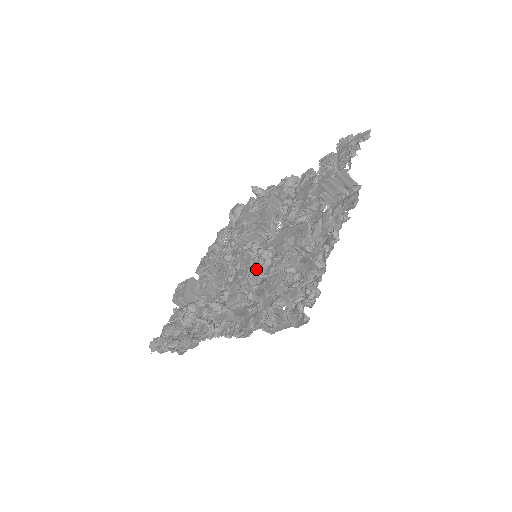
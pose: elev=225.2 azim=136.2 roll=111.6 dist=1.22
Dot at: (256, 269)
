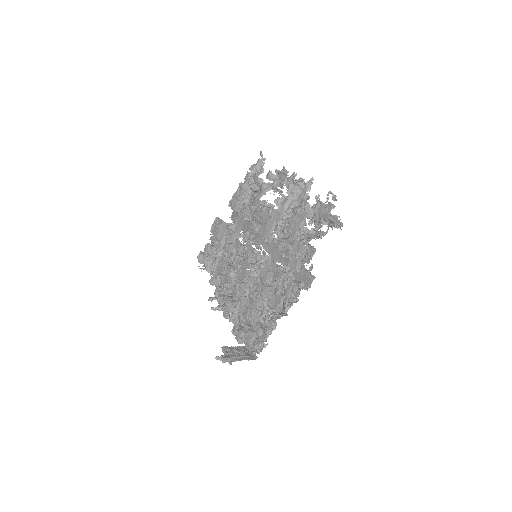
Dot at: (252, 272)
